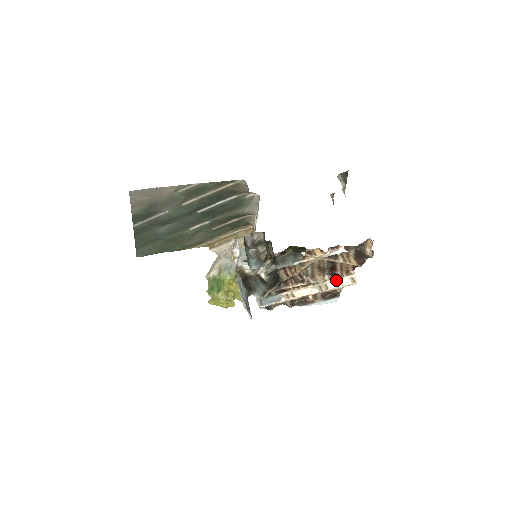
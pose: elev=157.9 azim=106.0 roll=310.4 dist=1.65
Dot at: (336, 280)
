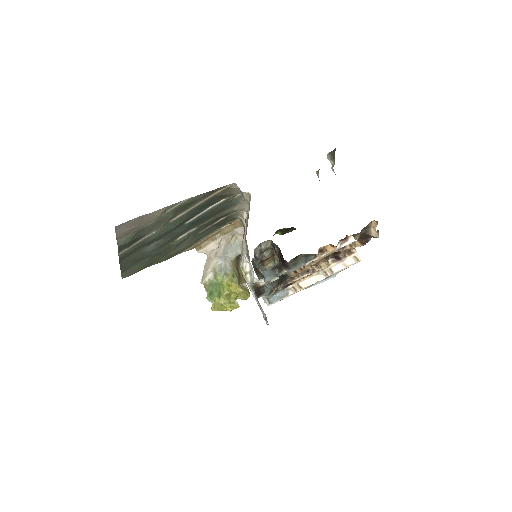
Dot at: (339, 262)
